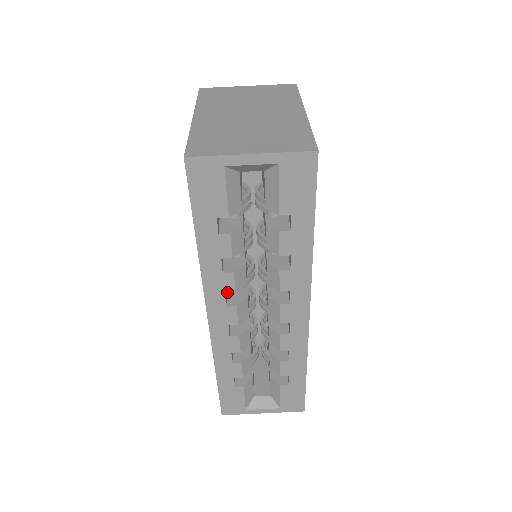
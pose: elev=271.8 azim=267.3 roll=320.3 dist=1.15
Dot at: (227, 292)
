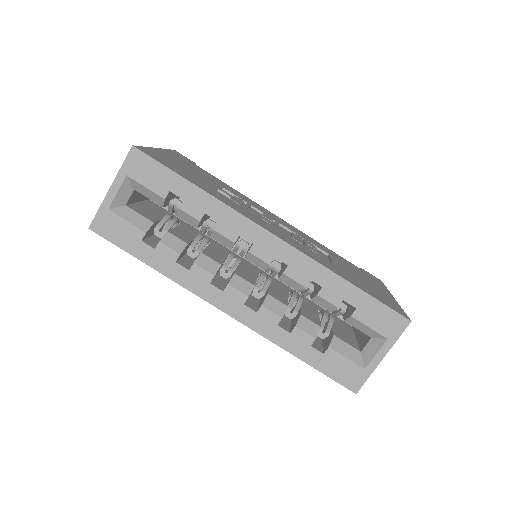
Dot at: (209, 281)
